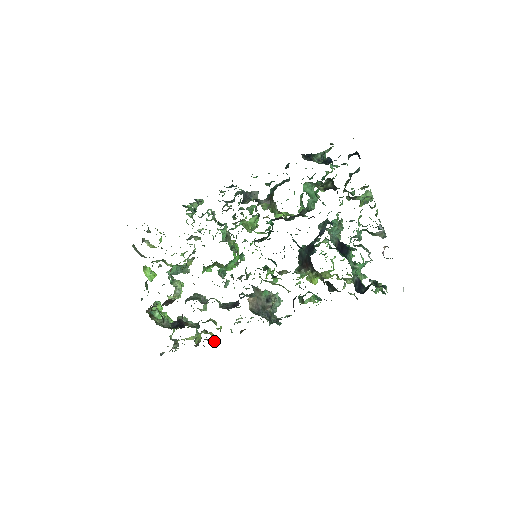
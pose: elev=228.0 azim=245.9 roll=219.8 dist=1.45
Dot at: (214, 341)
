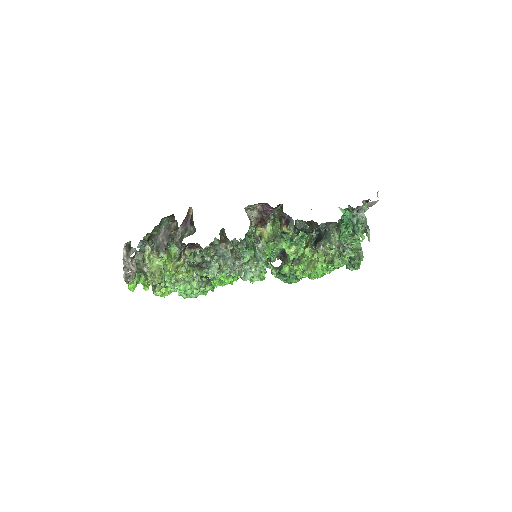
Dot at: occluded
